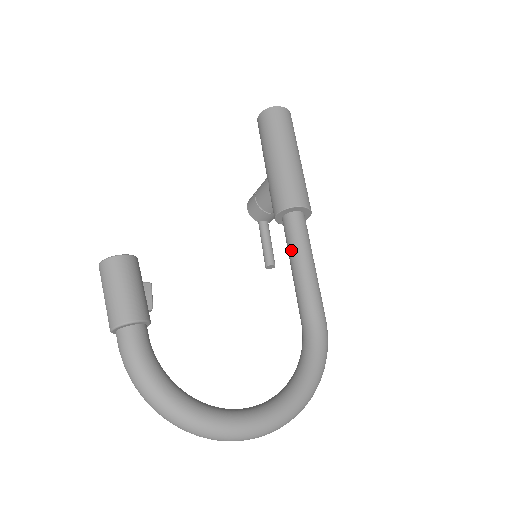
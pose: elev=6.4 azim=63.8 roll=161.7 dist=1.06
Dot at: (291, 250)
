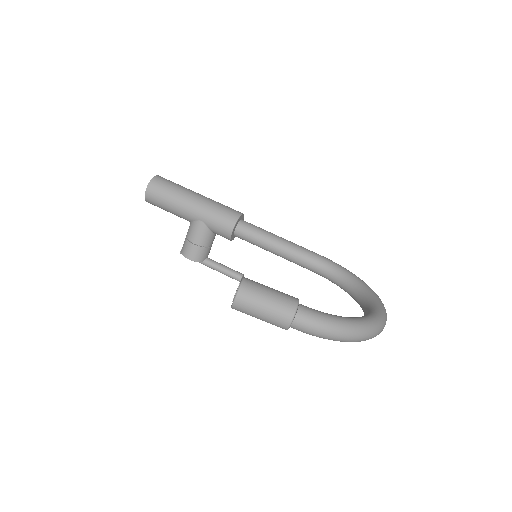
Dot at: (264, 240)
